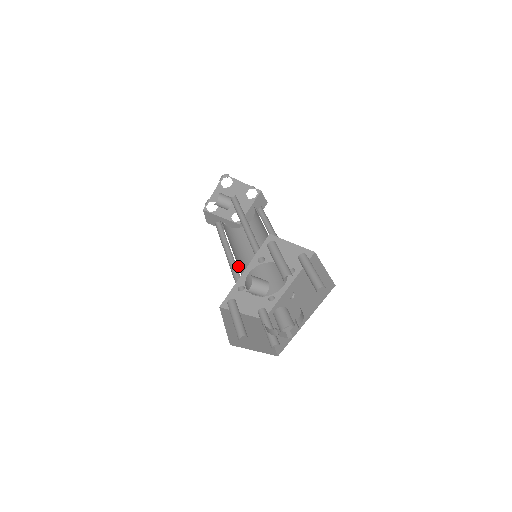
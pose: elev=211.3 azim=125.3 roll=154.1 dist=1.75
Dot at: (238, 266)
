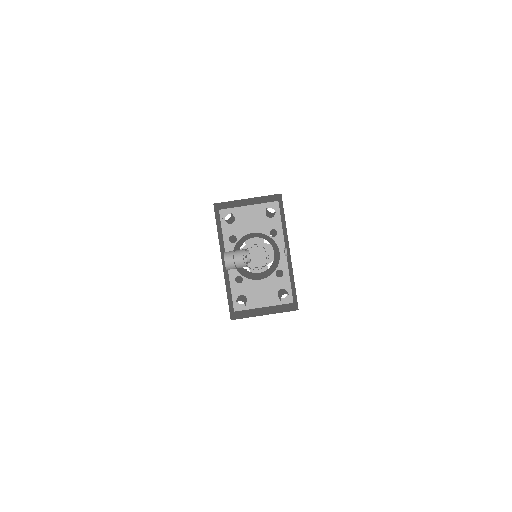
Dot at: occluded
